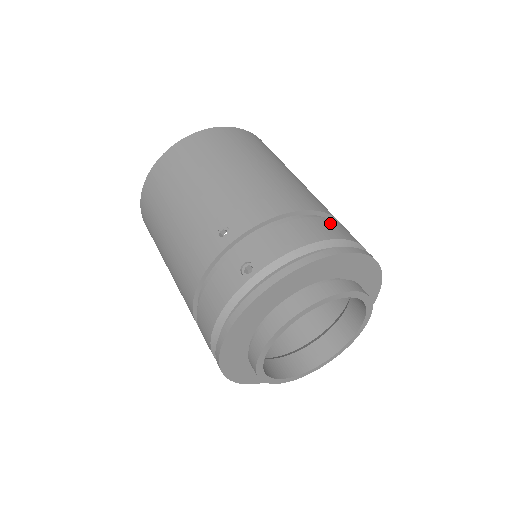
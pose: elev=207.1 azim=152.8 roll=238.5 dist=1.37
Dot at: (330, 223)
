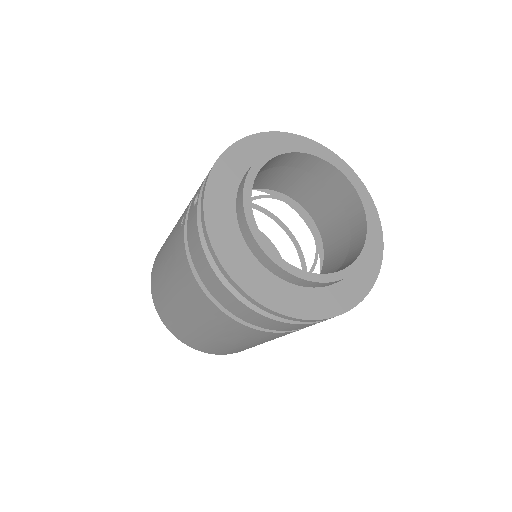
Dot at: occluded
